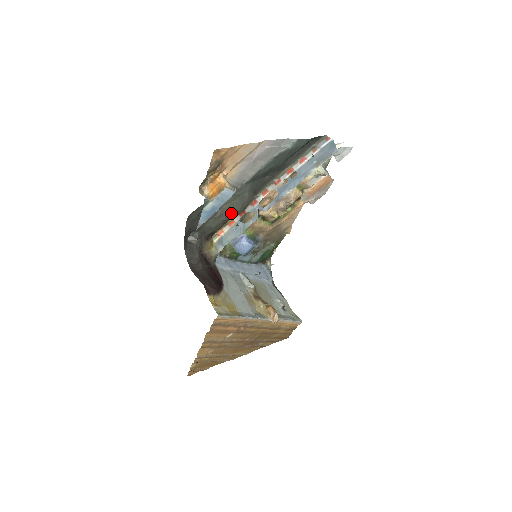
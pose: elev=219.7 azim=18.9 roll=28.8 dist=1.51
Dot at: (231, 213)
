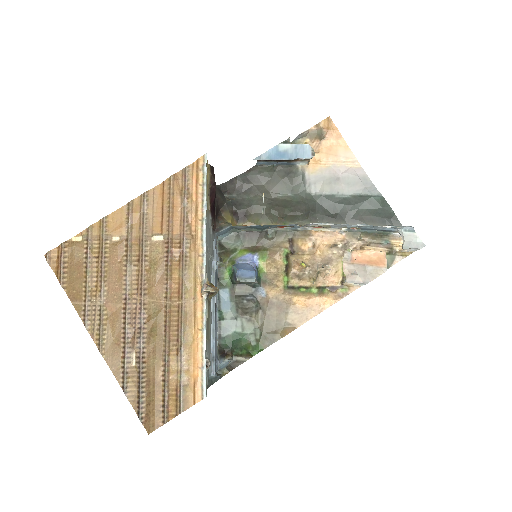
Dot at: (279, 206)
